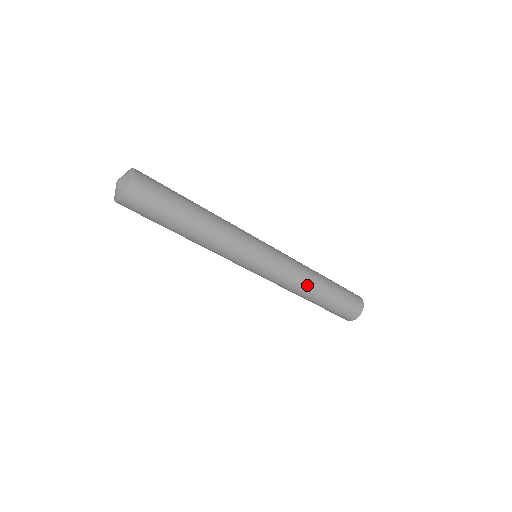
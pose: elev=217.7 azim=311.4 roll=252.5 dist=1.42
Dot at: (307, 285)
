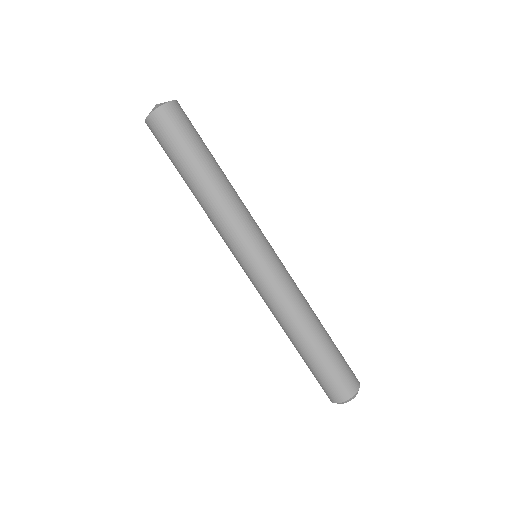
Dot at: (305, 311)
